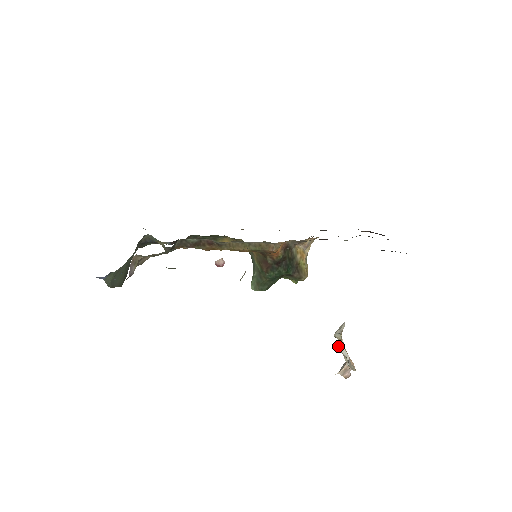
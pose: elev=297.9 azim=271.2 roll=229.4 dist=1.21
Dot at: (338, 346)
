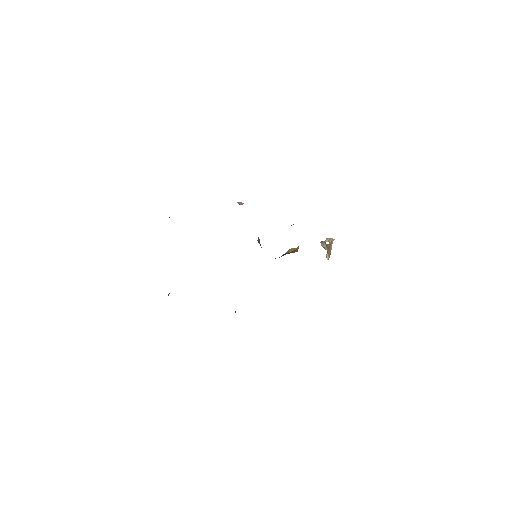
Dot at: occluded
